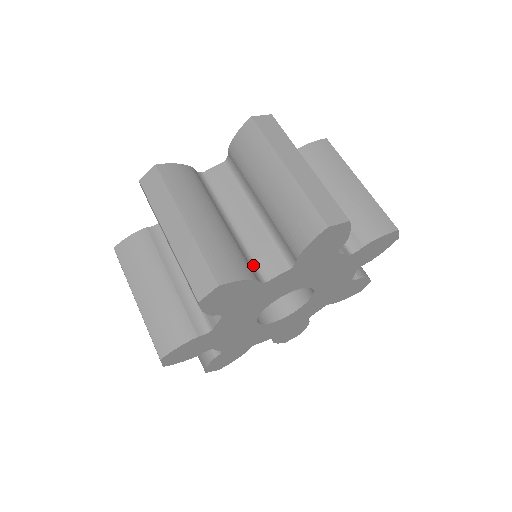
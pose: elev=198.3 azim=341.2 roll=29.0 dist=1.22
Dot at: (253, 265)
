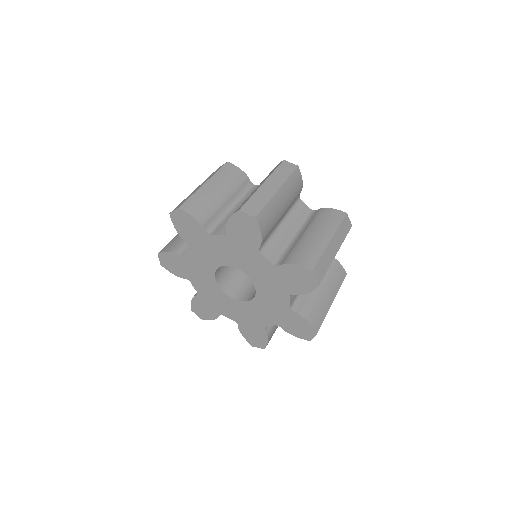
Dot at: (266, 242)
